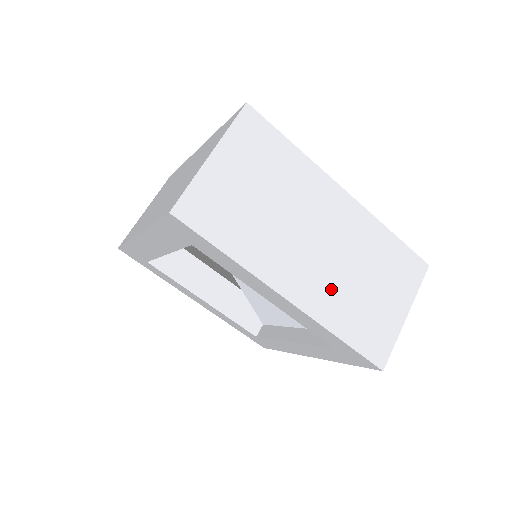
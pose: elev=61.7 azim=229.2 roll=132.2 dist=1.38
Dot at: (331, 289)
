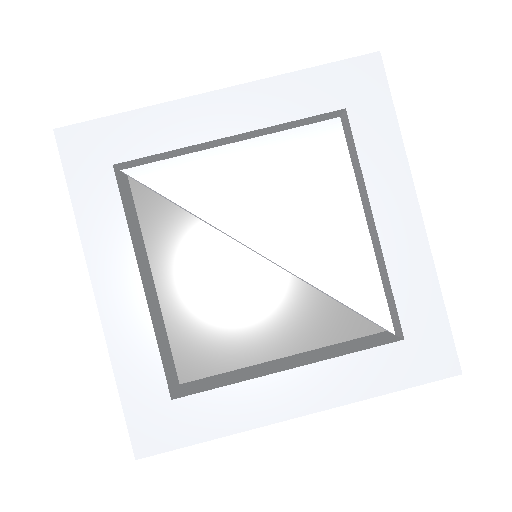
Dot at: occluded
